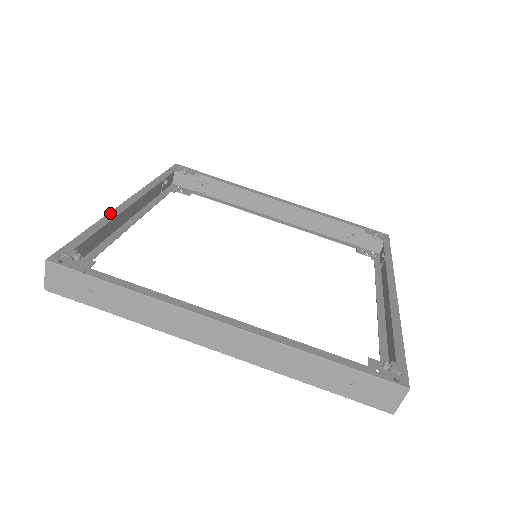
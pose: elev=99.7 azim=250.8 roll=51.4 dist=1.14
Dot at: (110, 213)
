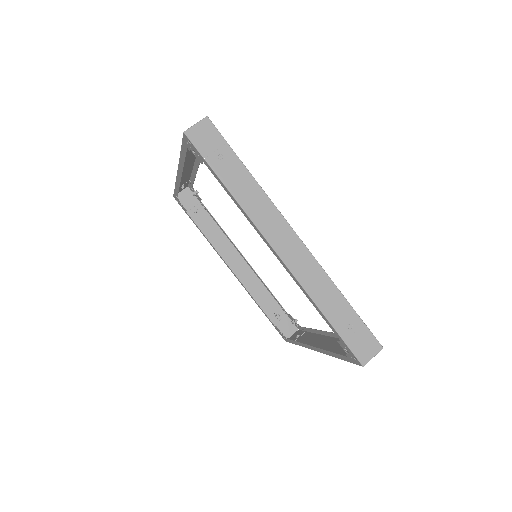
Dot at: occluded
